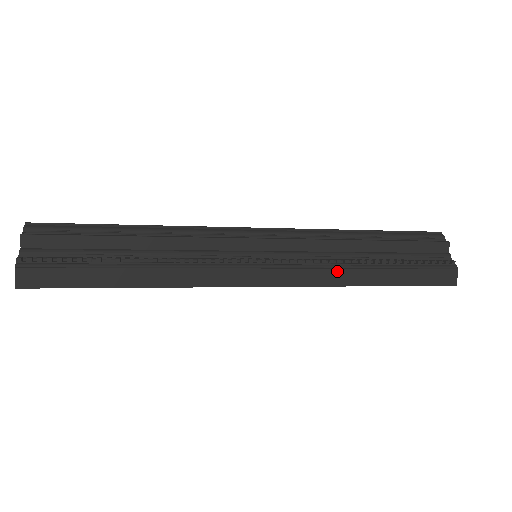
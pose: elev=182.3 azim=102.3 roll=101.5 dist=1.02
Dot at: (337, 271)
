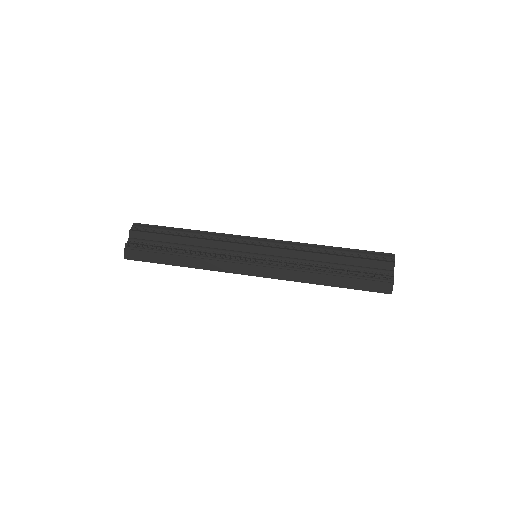
Dot at: (303, 273)
